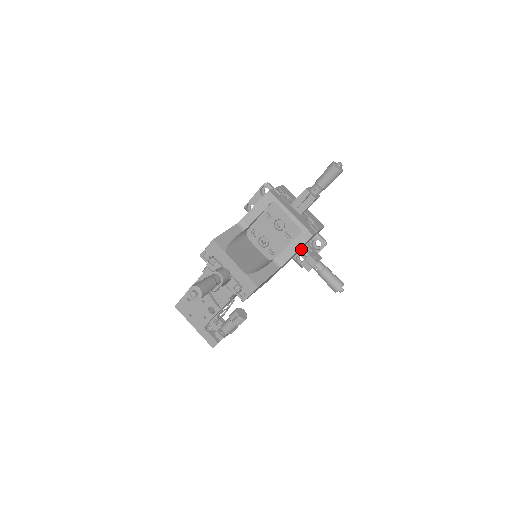
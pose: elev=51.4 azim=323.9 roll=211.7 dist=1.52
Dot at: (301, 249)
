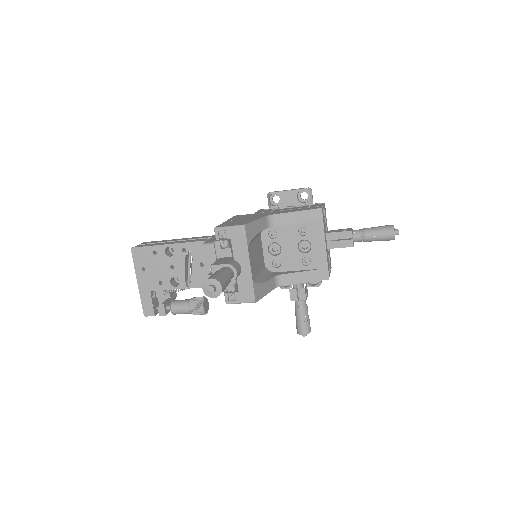
Dot at: occluded
